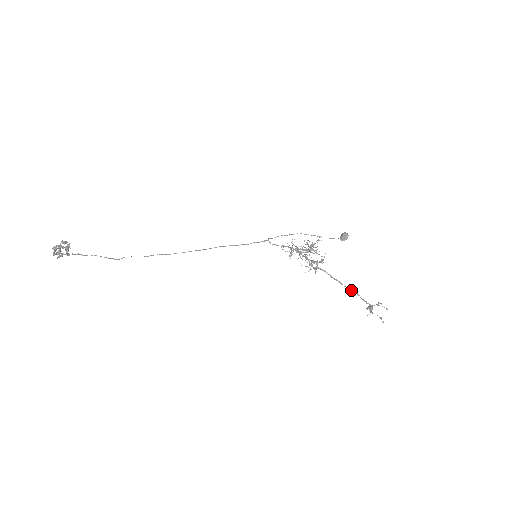
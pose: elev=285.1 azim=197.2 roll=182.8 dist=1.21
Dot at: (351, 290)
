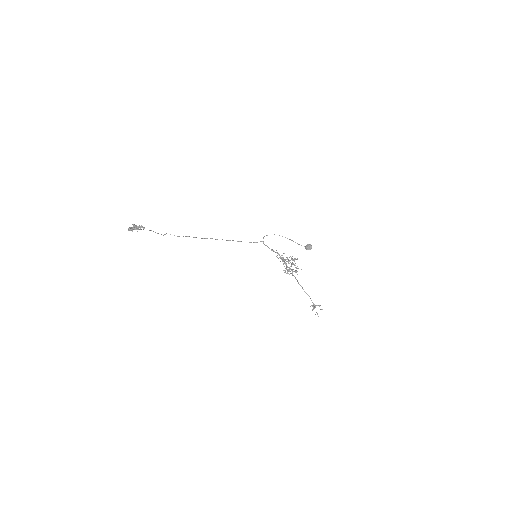
Dot at: (308, 295)
